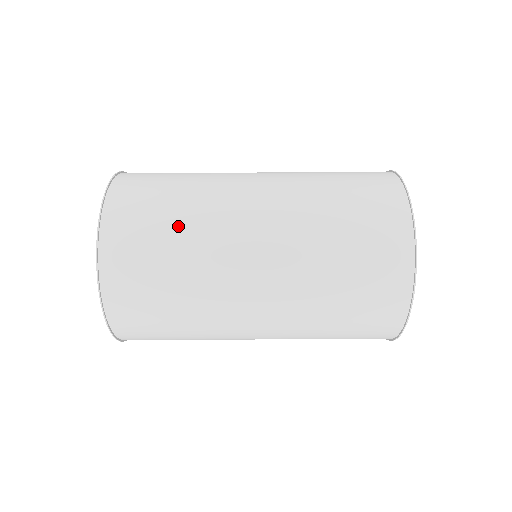
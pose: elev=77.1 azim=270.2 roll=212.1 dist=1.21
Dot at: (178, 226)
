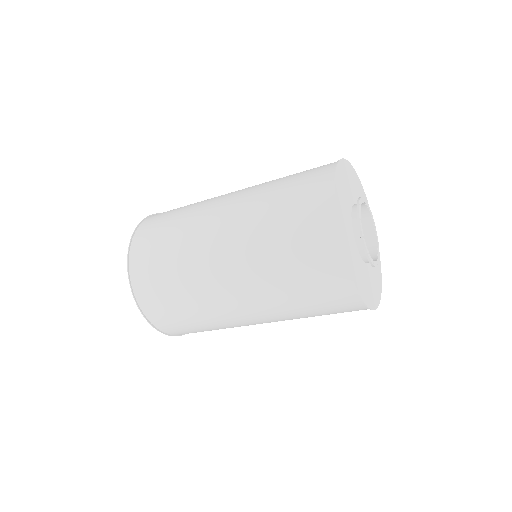
Dot at: occluded
